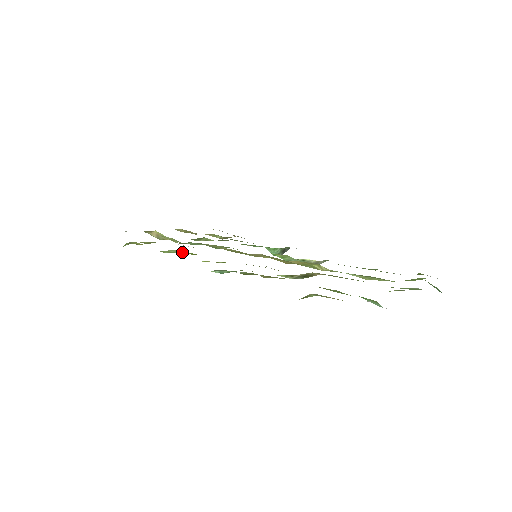
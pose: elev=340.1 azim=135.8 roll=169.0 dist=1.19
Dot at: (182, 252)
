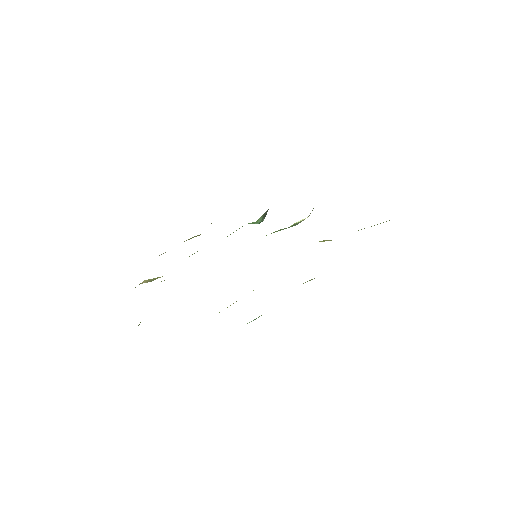
Dot at: occluded
